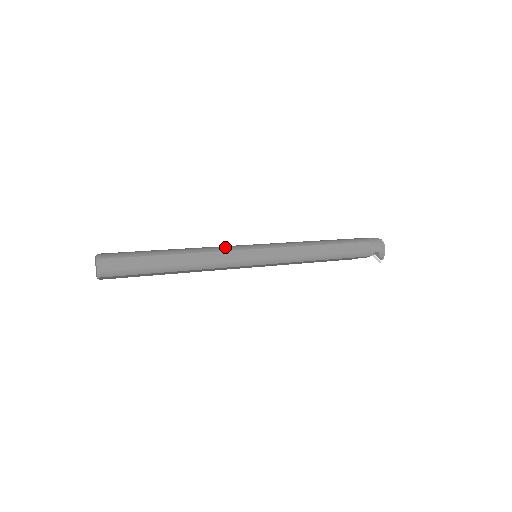
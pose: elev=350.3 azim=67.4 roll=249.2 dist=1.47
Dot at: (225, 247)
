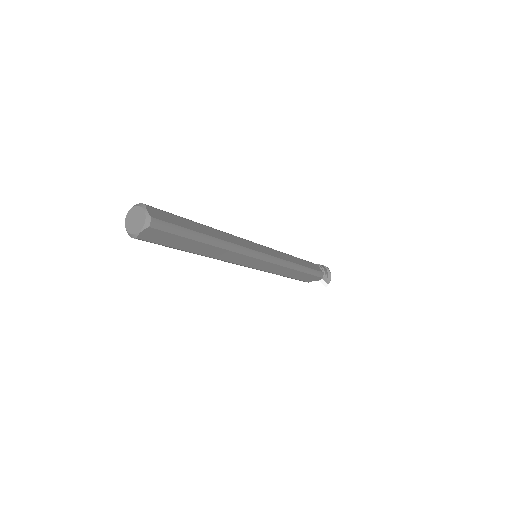
Dot at: occluded
